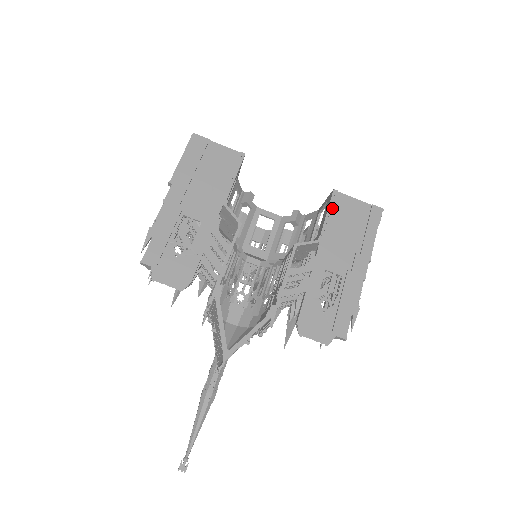
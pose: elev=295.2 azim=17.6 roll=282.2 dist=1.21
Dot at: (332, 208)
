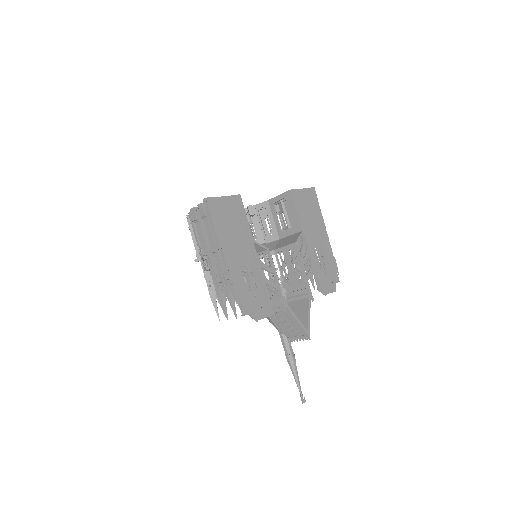
Dot at: (296, 204)
